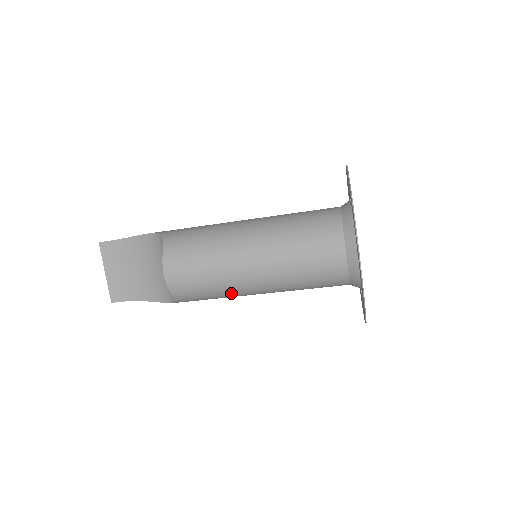
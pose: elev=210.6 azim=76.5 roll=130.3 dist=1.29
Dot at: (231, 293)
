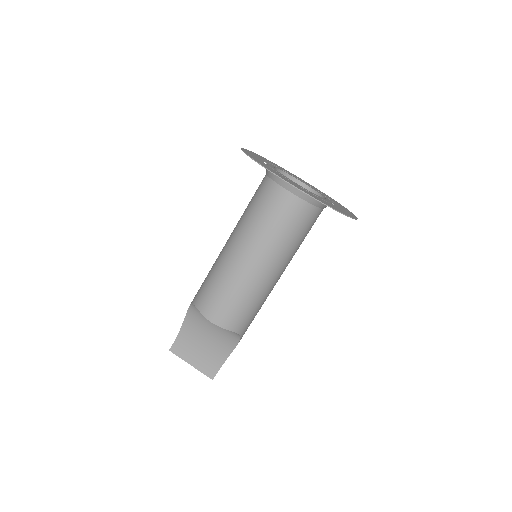
Dot at: (261, 292)
